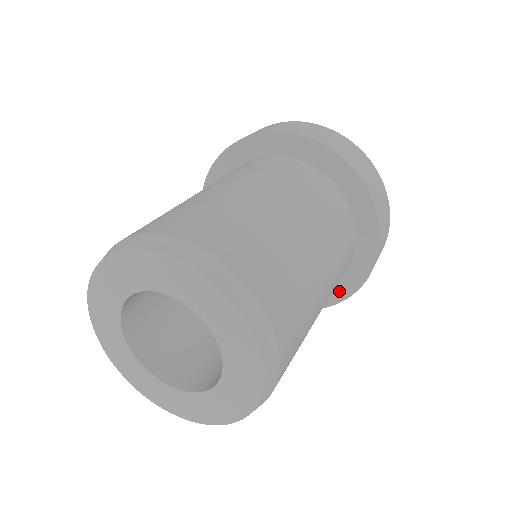
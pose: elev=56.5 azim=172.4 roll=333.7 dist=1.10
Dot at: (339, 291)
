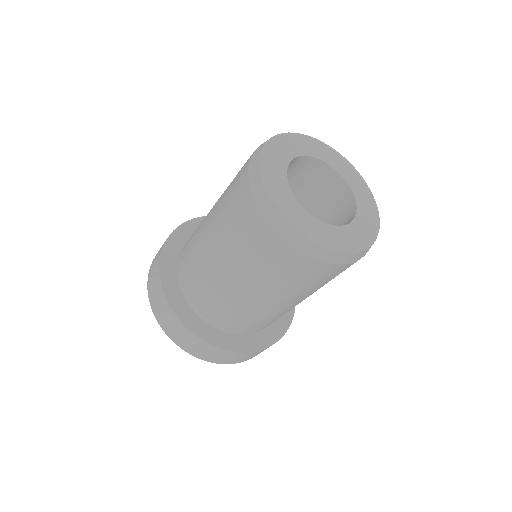
Dot at: occluded
